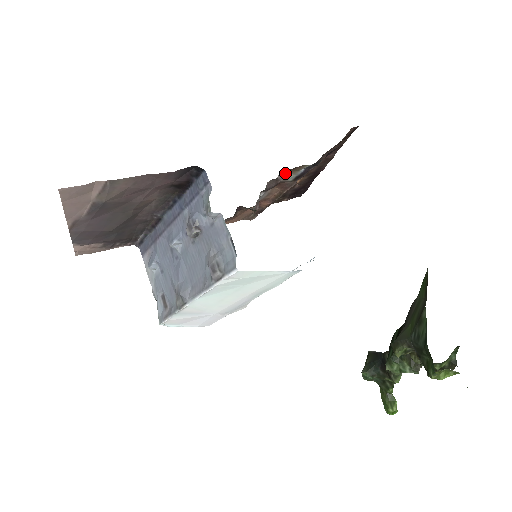
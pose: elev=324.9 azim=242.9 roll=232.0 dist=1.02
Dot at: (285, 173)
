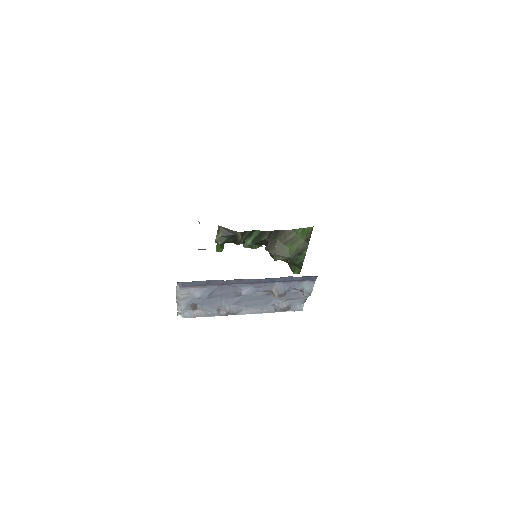
Dot at: occluded
